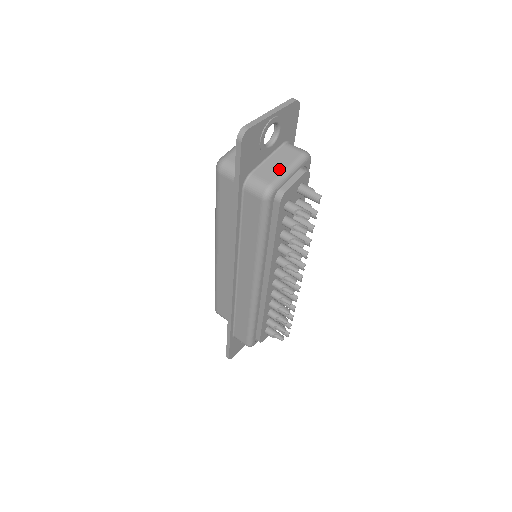
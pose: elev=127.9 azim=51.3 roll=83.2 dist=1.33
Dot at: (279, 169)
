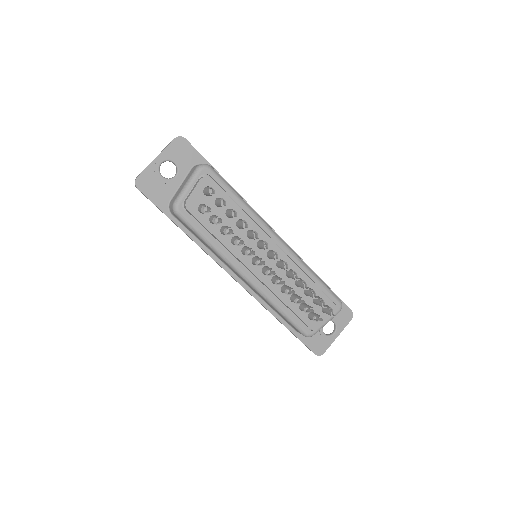
Dot at: (181, 188)
